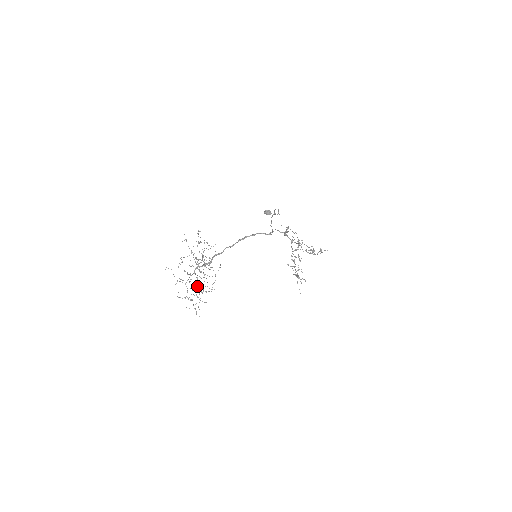
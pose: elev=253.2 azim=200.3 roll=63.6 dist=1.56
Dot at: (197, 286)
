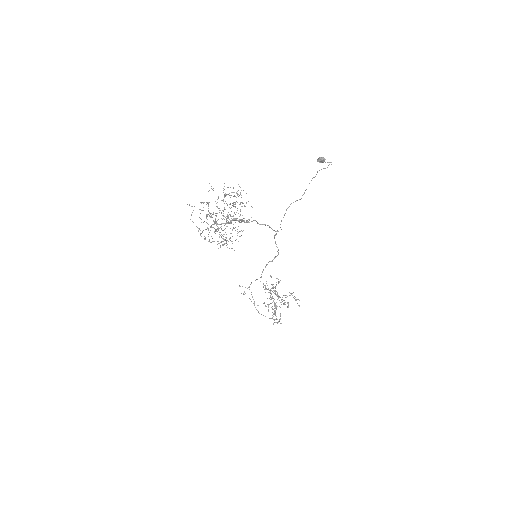
Dot at: occluded
